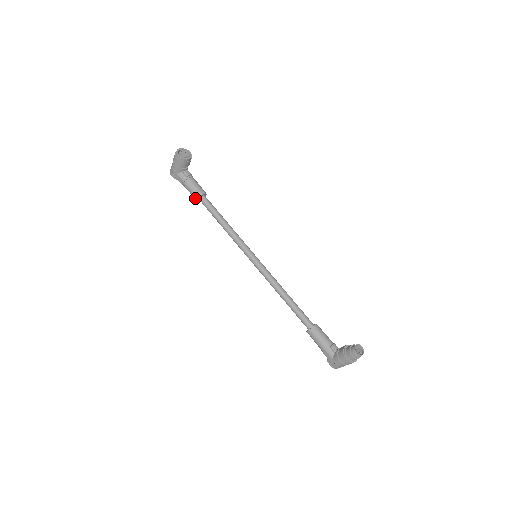
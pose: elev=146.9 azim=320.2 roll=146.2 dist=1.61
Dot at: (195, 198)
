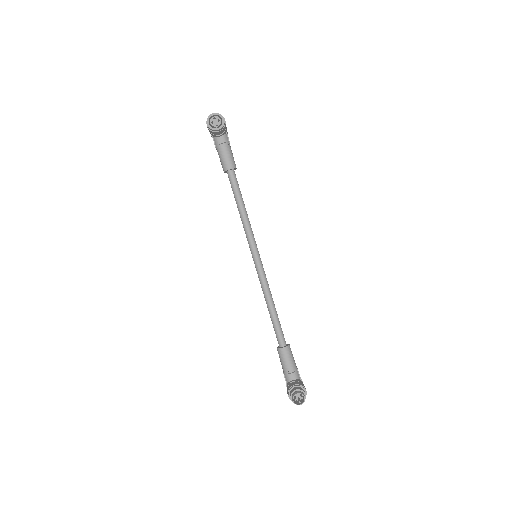
Dot at: (223, 169)
